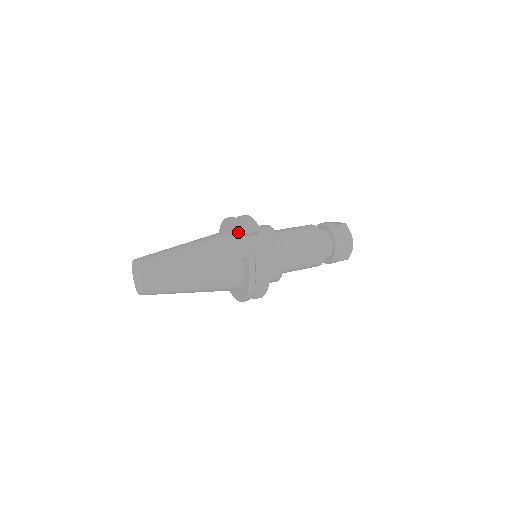
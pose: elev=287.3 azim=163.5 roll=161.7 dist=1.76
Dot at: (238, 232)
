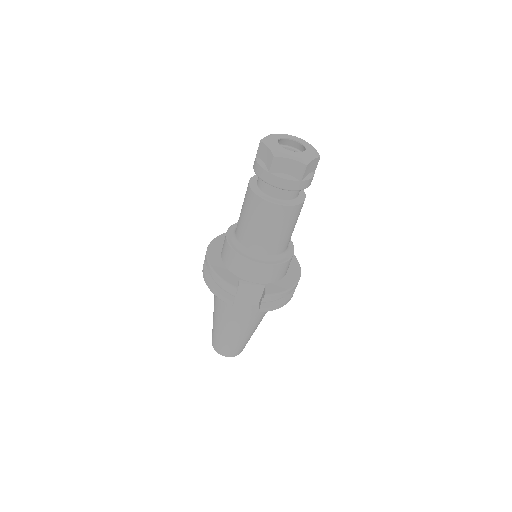
Dot at: (229, 303)
